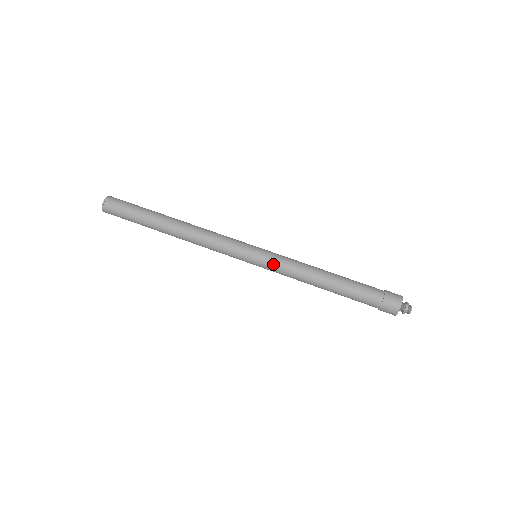
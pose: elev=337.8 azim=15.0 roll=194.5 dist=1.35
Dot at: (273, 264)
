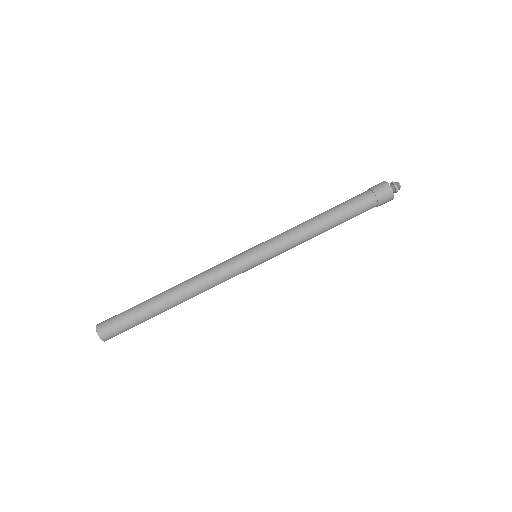
Dot at: (277, 252)
